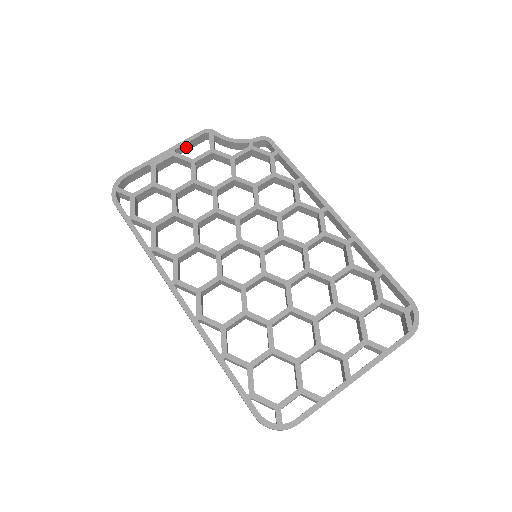
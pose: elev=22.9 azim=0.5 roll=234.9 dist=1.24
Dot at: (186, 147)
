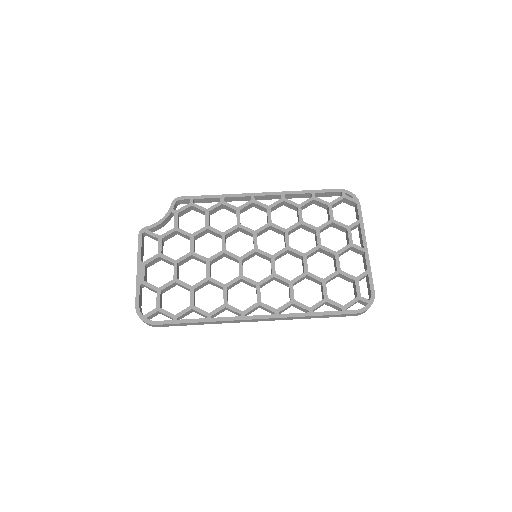
Dot at: (142, 254)
